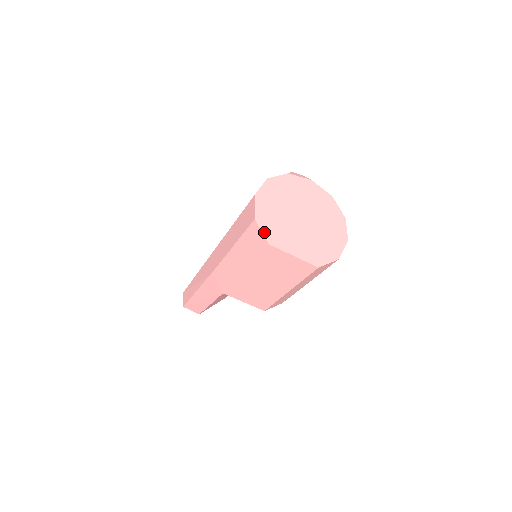
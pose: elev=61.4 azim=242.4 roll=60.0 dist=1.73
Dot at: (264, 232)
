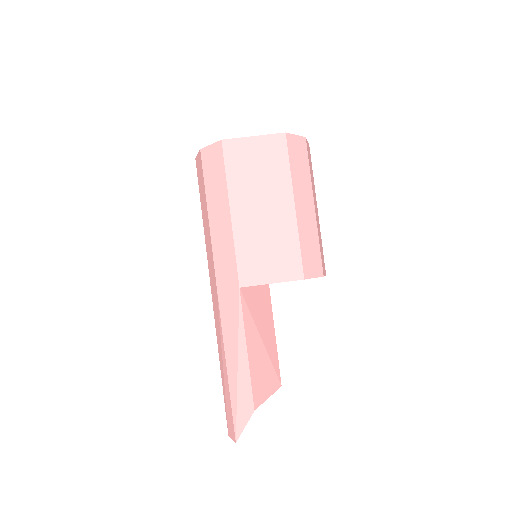
Dot at: (213, 144)
